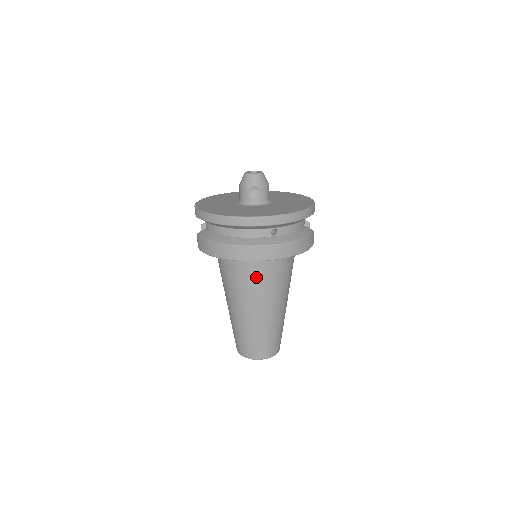
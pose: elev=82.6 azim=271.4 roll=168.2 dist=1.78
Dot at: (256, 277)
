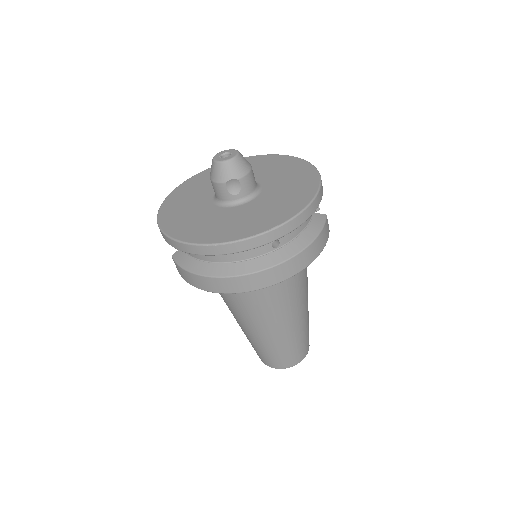
Dot at: (264, 295)
